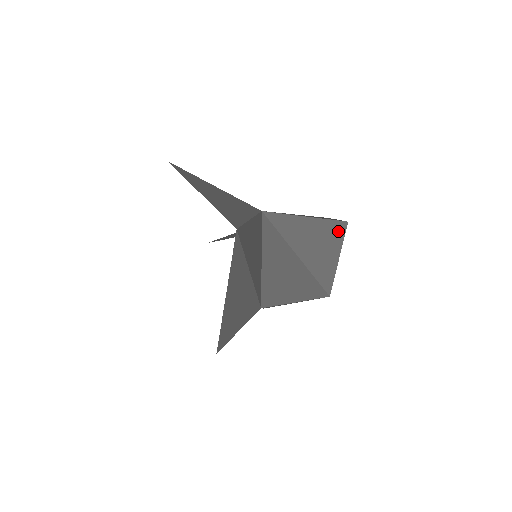
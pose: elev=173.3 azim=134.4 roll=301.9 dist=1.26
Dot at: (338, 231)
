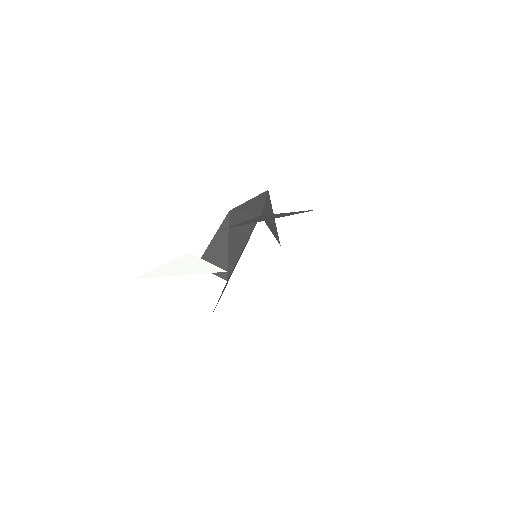
Dot at: (269, 200)
